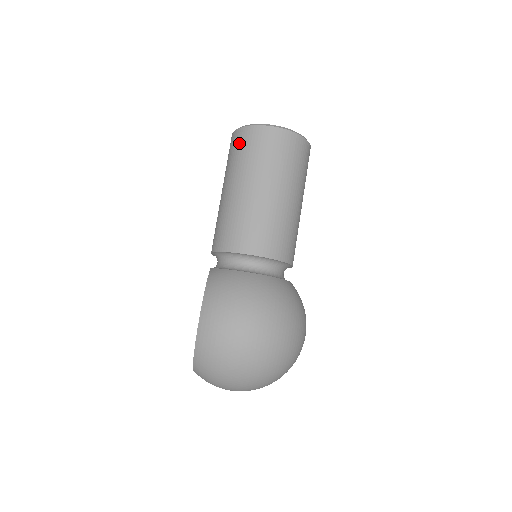
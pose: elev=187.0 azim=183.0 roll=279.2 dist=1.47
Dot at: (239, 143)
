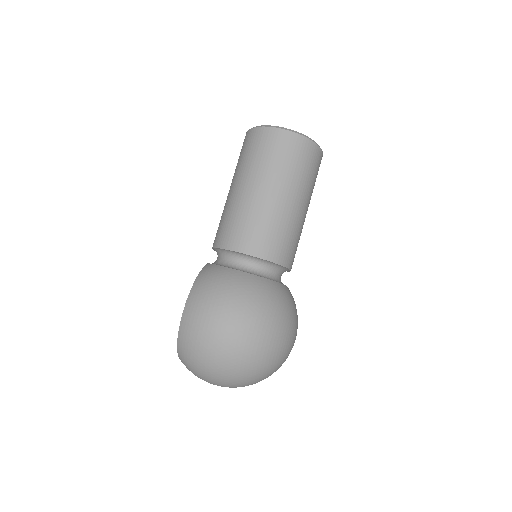
Dot at: (247, 143)
